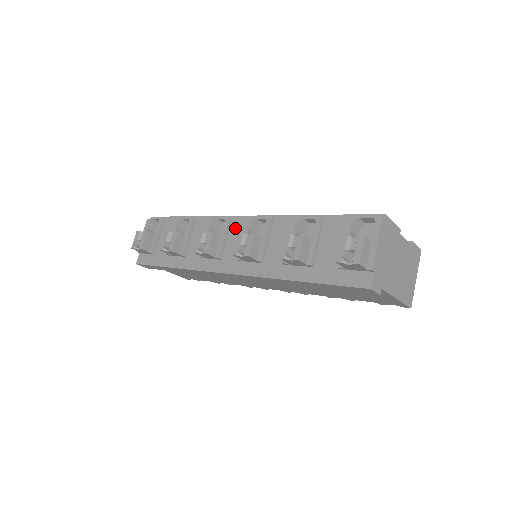
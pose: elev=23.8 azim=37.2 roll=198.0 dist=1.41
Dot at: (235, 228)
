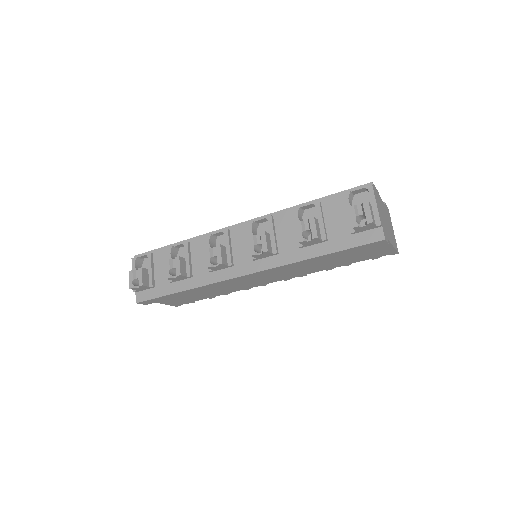
Dot at: (236, 236)
